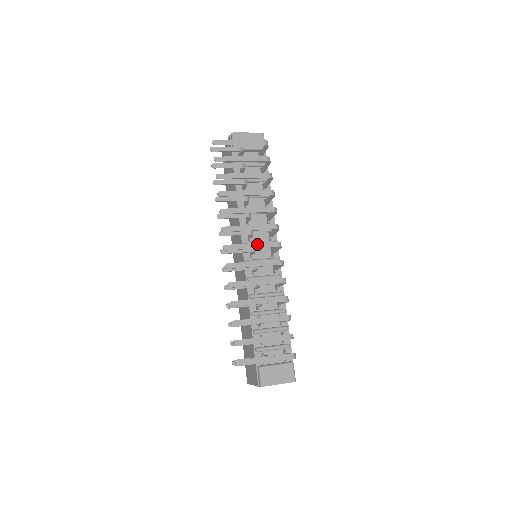
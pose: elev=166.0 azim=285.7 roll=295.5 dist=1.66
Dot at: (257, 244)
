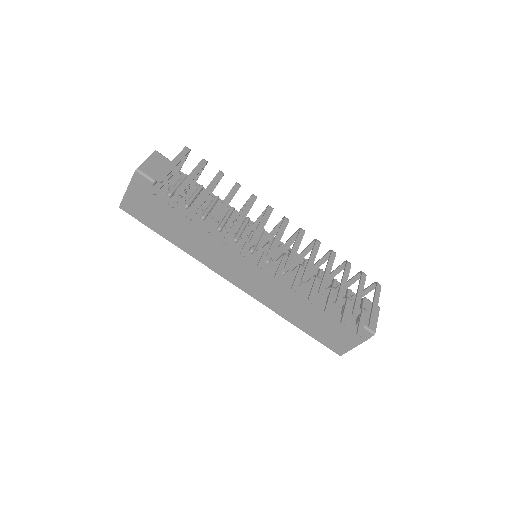
Dot at: (279, 232)
